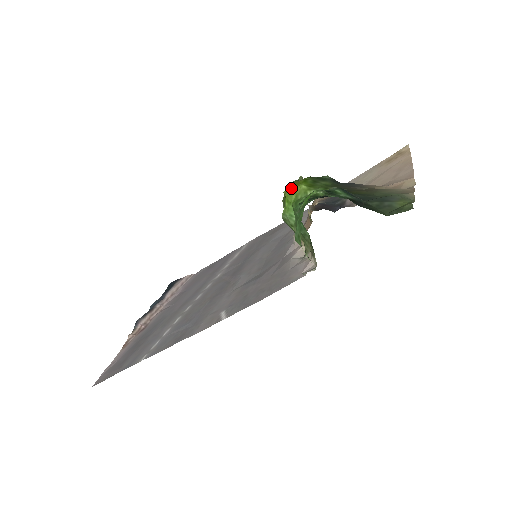
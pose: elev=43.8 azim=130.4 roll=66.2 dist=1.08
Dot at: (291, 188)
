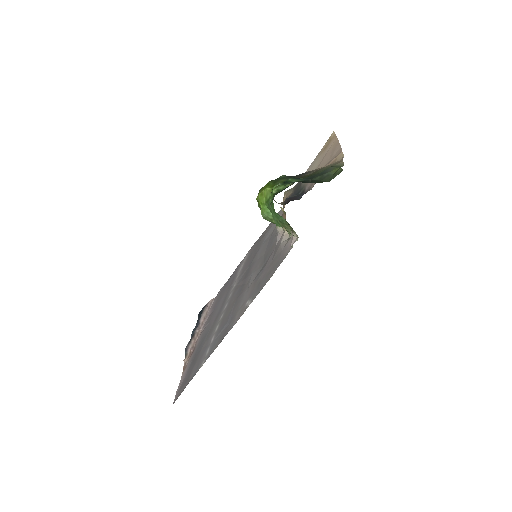
Dot at: (260, 194)
